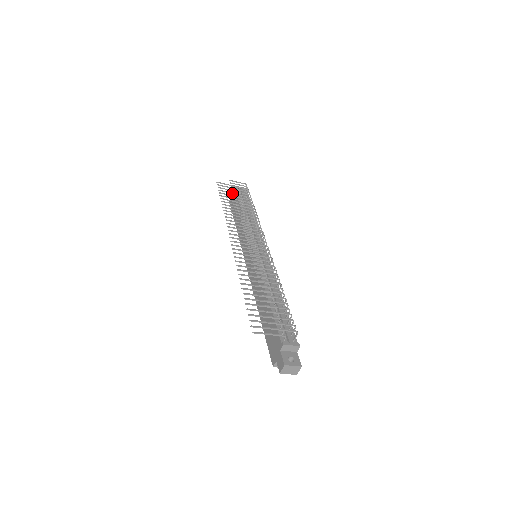
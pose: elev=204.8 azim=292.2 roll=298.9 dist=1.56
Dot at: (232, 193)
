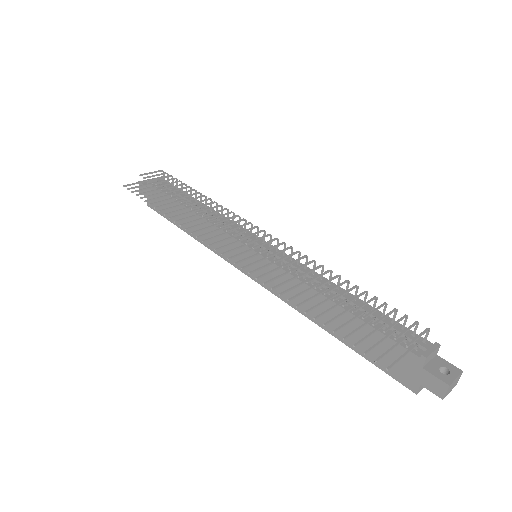
Dot at: (155, 190)
